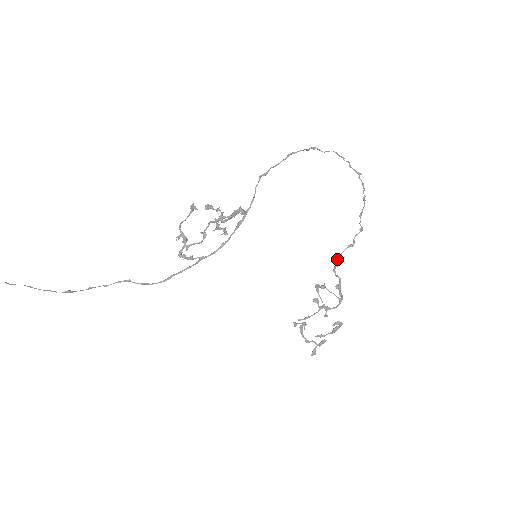
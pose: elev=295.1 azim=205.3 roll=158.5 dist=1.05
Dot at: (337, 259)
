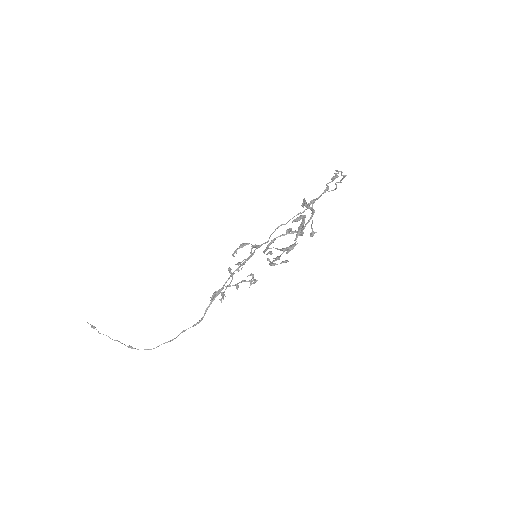
Dot at: (313, 202)
